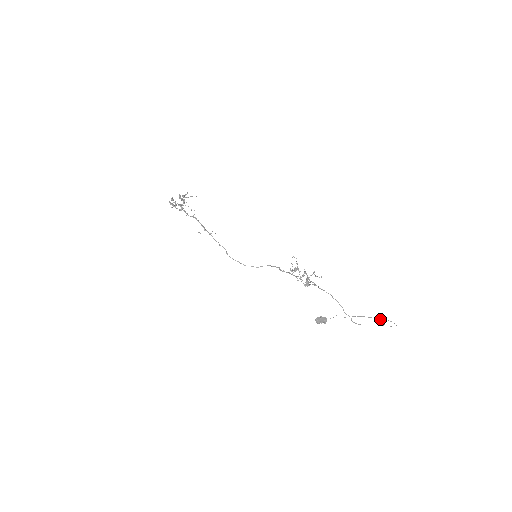
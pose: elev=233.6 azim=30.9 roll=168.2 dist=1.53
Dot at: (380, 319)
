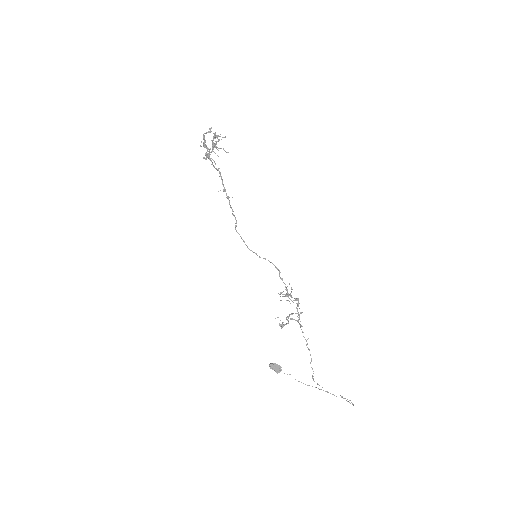
Dot at: occluded
